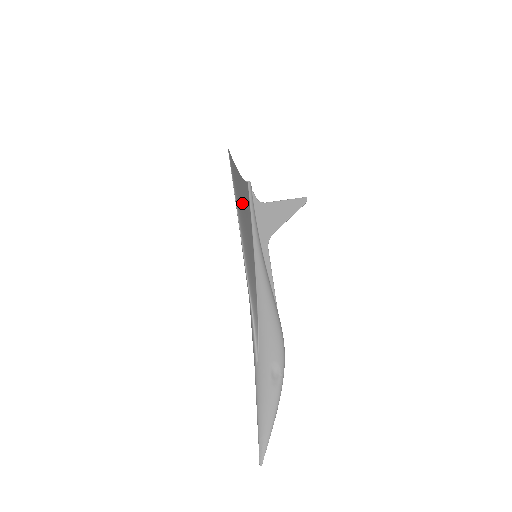
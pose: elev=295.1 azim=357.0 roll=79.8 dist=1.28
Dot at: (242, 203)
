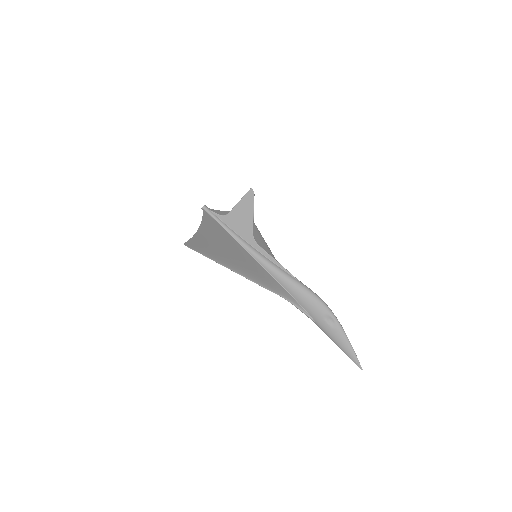
Dot at: (220, 248)
